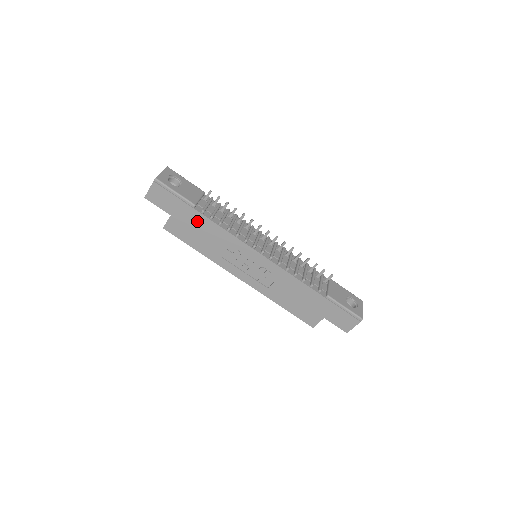
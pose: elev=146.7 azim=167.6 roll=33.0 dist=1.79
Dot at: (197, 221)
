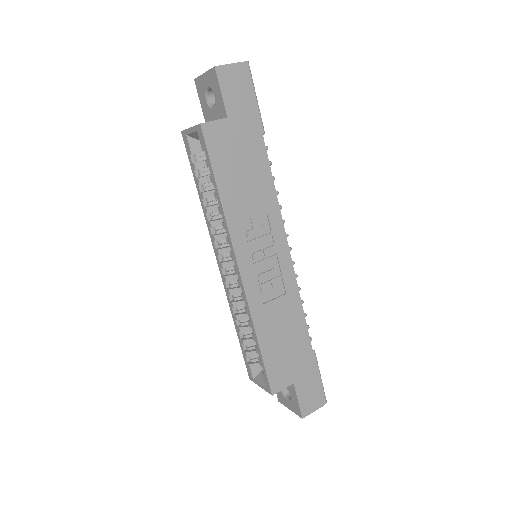
Dot at: (253, 152)
